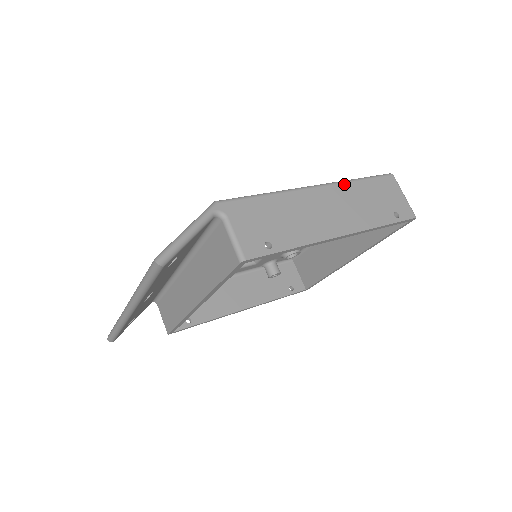
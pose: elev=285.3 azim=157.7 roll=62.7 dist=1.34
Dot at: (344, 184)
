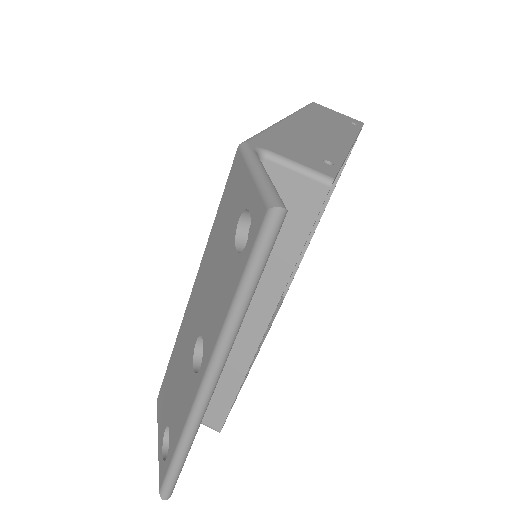
Dot at: (300, 112)
